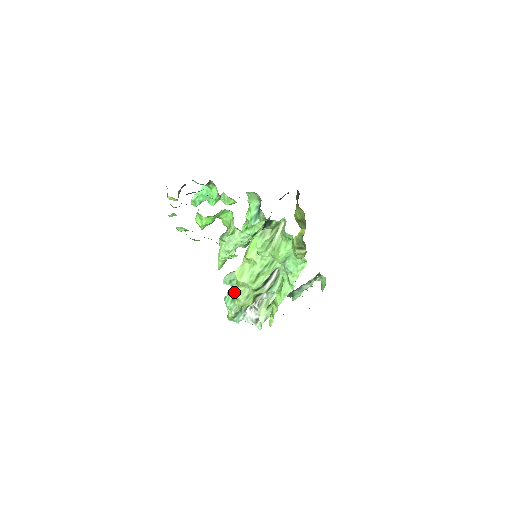
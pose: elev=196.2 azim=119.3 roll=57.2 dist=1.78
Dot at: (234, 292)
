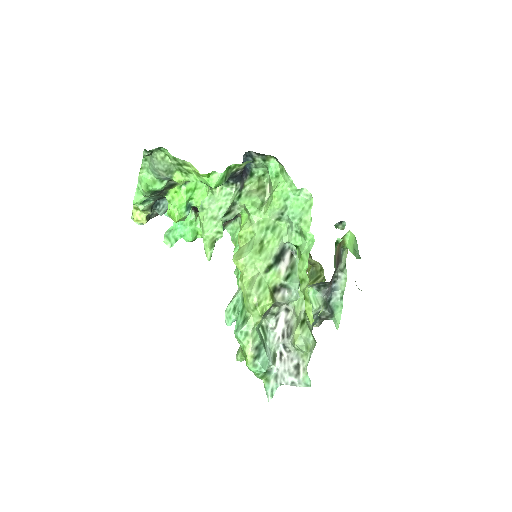
Dot at: (243, 312)
